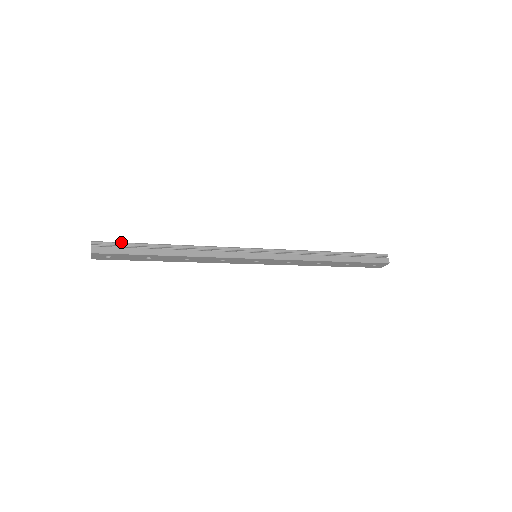
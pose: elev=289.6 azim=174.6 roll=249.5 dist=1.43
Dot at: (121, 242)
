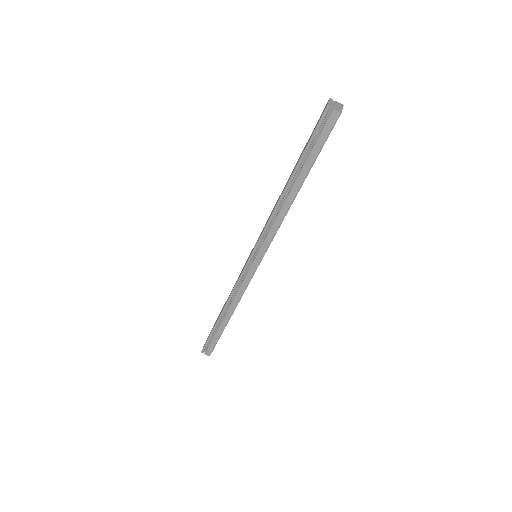
Dot at: (207, 340)
